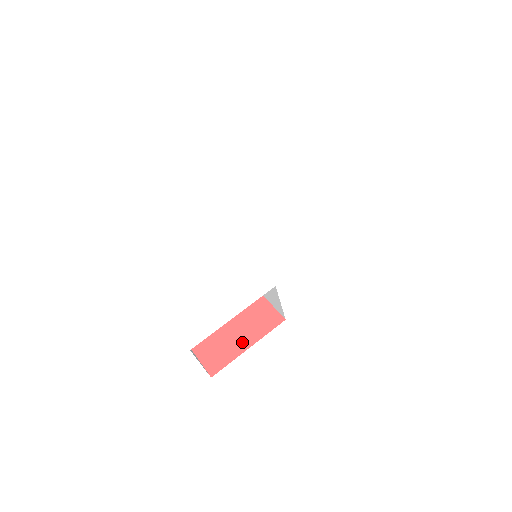
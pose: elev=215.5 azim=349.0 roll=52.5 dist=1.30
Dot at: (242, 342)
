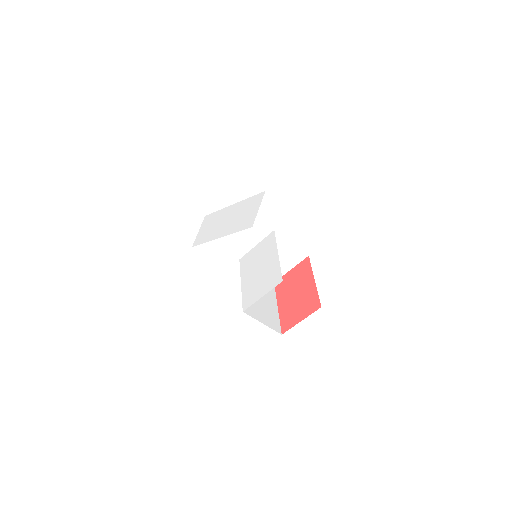
Dot at: (309, 285)
